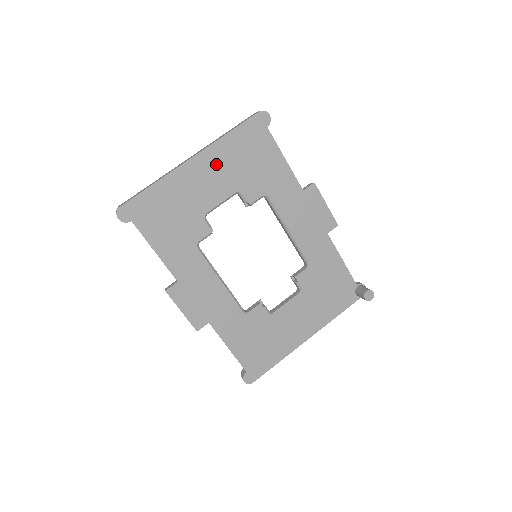
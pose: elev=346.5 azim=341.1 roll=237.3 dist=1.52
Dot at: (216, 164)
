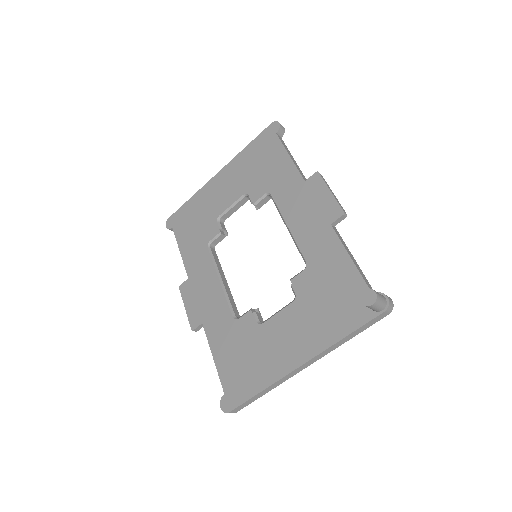
Dot at: (233, 174)
